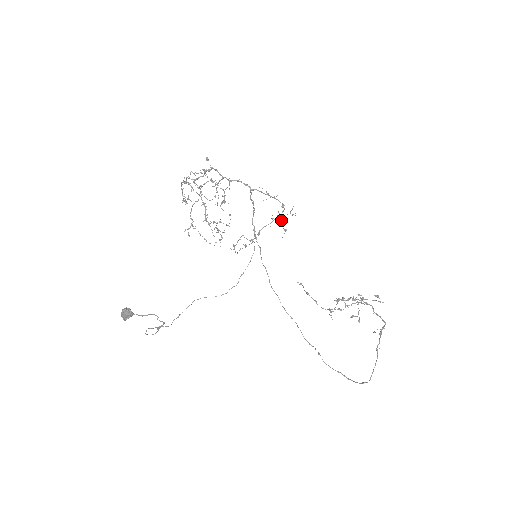
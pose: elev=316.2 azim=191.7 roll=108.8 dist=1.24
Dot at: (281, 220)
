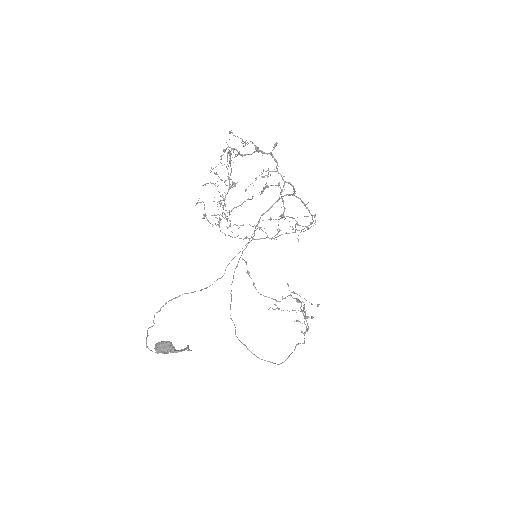
Dot at: occluded
